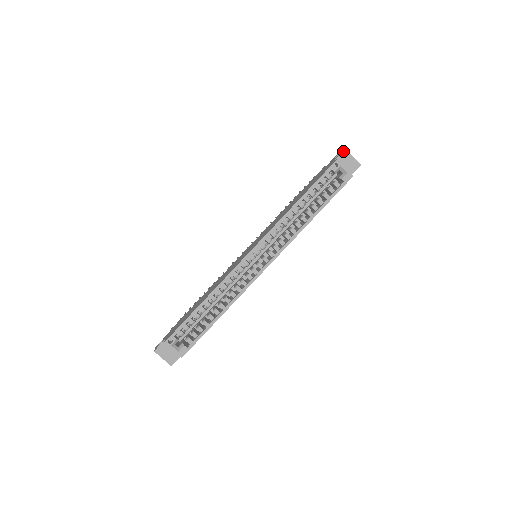
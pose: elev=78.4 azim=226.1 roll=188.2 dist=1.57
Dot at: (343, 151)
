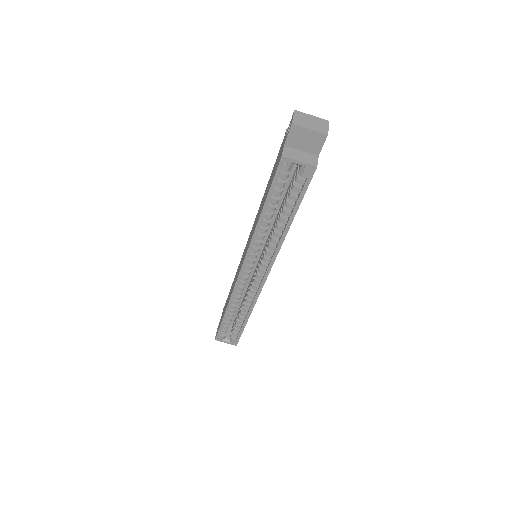
Dot at: (290, 128)
